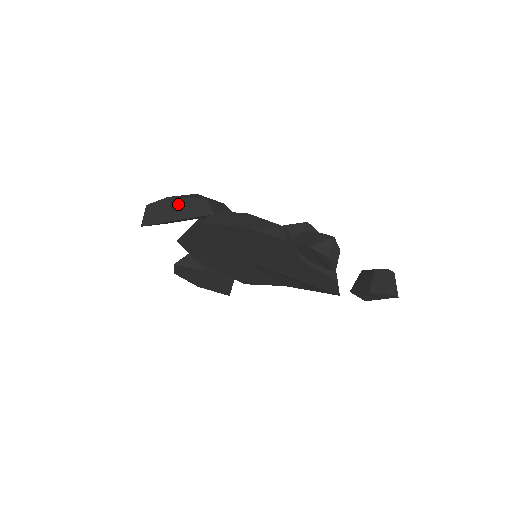
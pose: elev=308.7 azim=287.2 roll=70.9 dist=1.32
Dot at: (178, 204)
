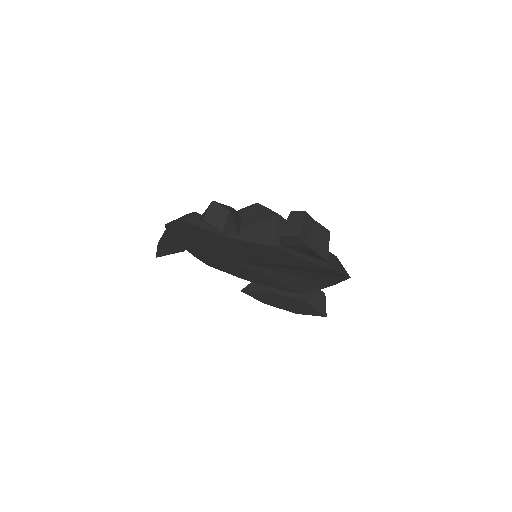
Dot at: occluded
